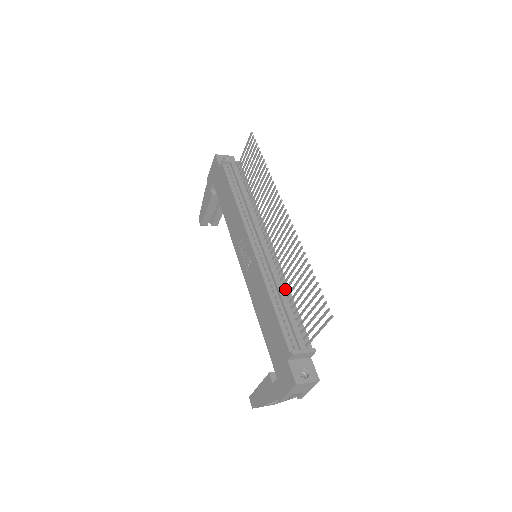
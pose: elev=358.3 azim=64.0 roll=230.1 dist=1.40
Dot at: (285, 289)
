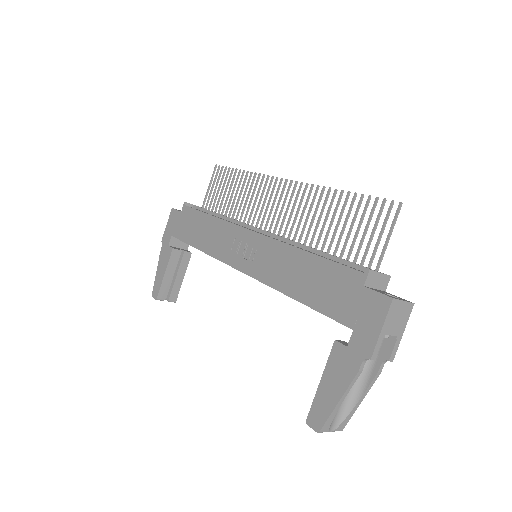
Dot at: occluded
